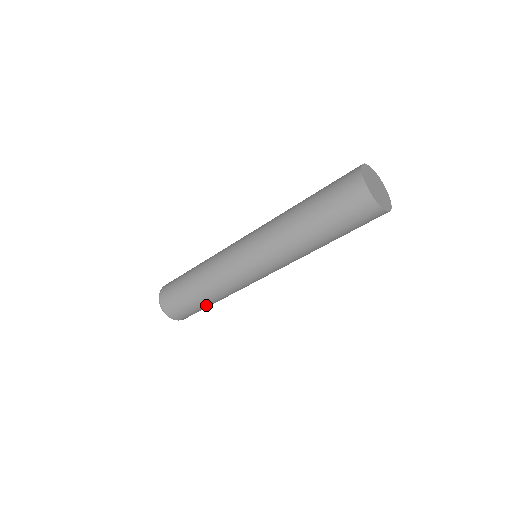
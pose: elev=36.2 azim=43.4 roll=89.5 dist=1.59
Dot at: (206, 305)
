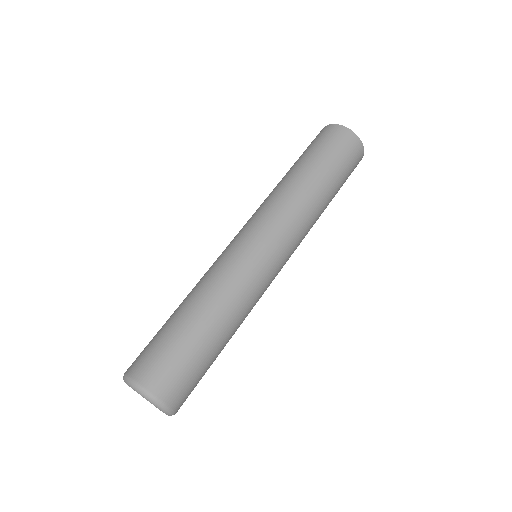
Dot at: (205, 340)
